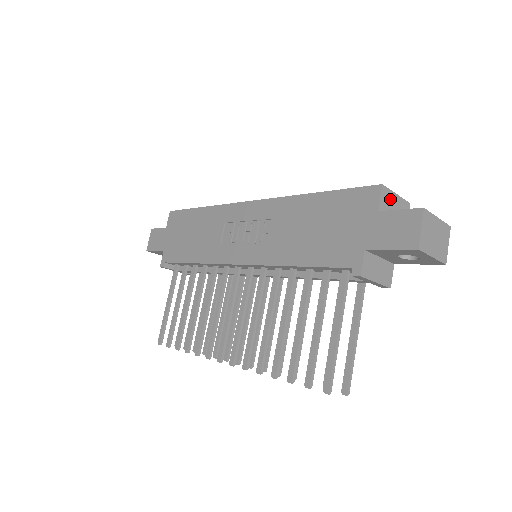
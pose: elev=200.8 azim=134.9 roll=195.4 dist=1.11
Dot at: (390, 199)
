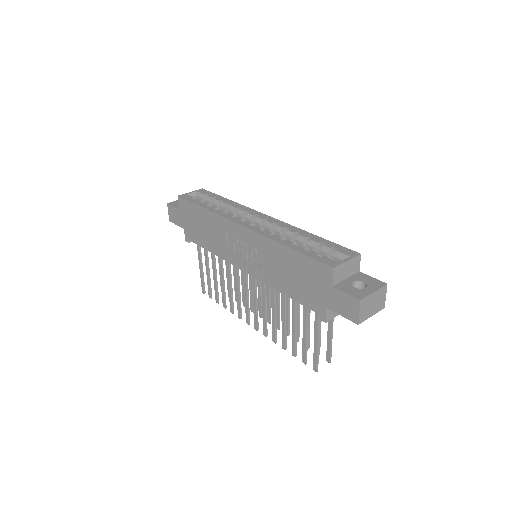
Dot at: (342, 269)
